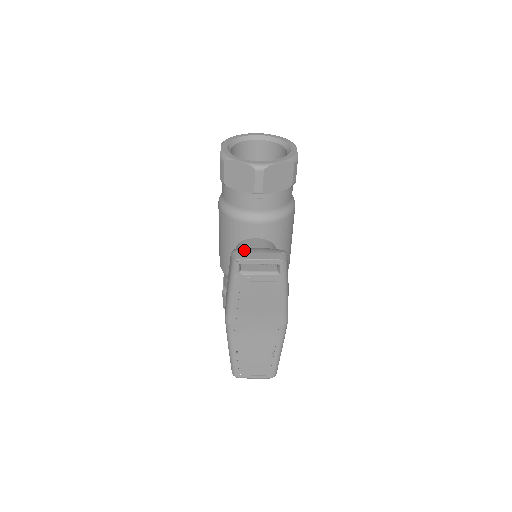
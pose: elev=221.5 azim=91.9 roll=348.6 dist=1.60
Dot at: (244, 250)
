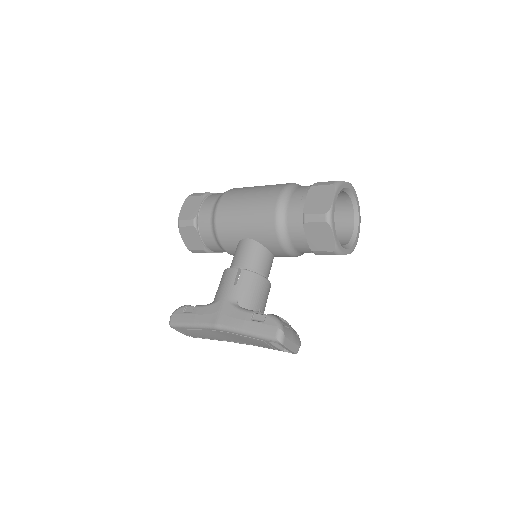
Dot at: (287, 334)
